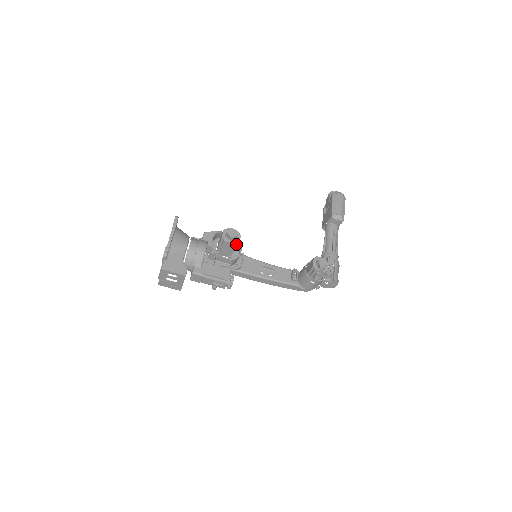
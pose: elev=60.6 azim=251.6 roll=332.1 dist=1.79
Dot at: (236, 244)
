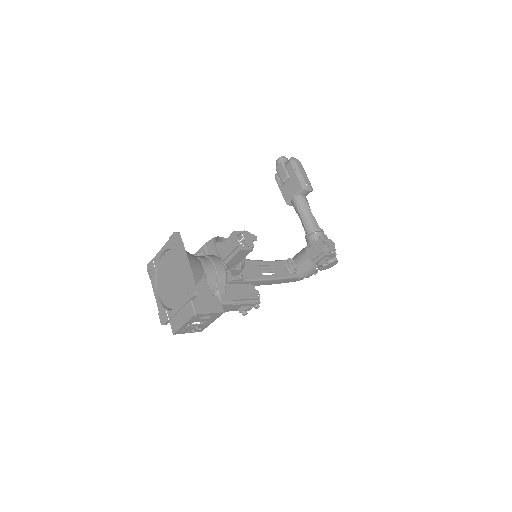
Dot at: (251, 249)
